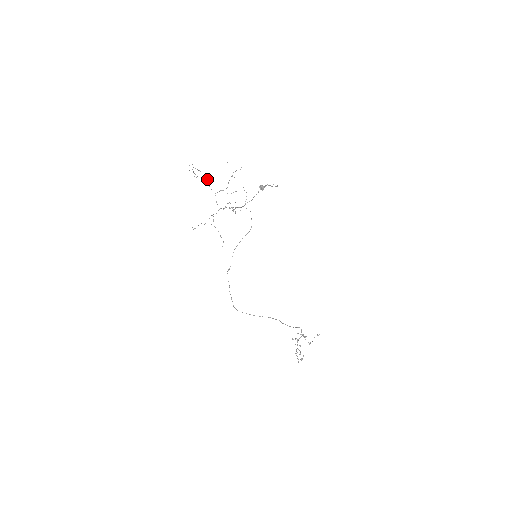
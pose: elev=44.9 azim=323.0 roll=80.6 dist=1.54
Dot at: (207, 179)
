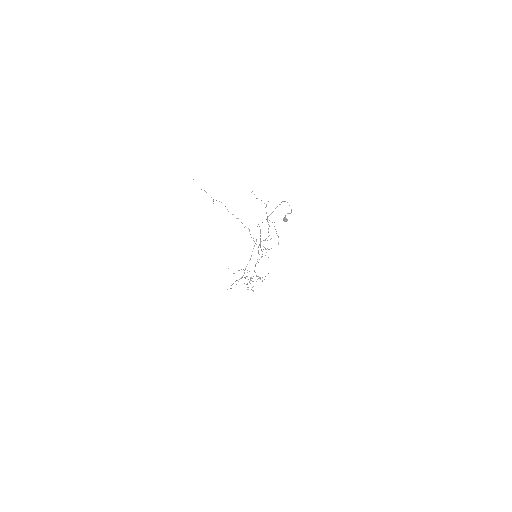
Dot at: (249, 231)
